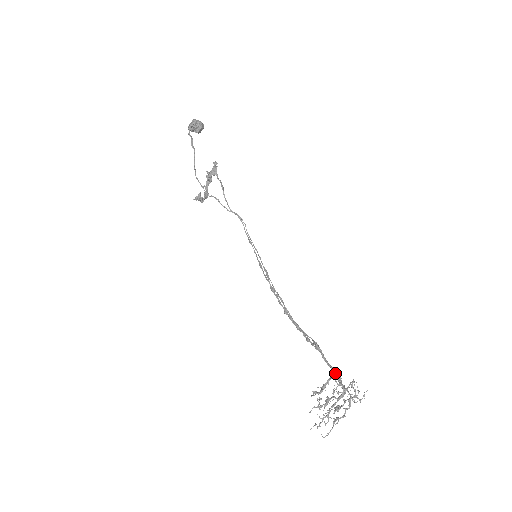
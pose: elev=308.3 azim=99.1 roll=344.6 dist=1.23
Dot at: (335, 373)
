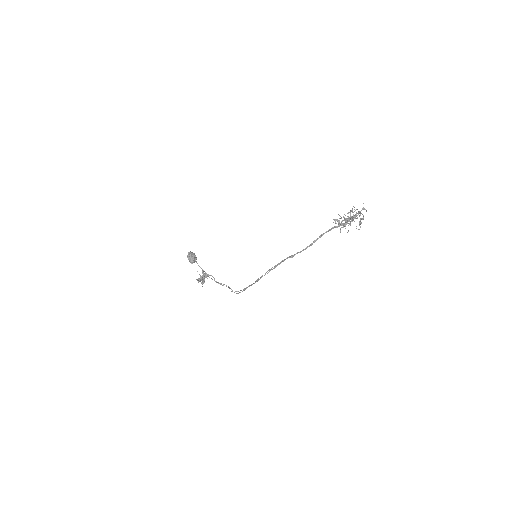
Dot at: occluded
